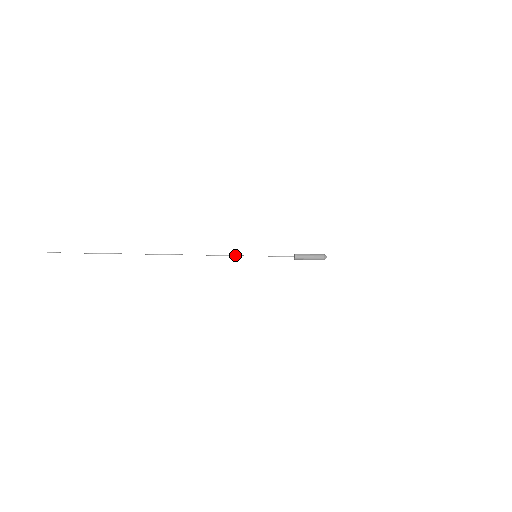
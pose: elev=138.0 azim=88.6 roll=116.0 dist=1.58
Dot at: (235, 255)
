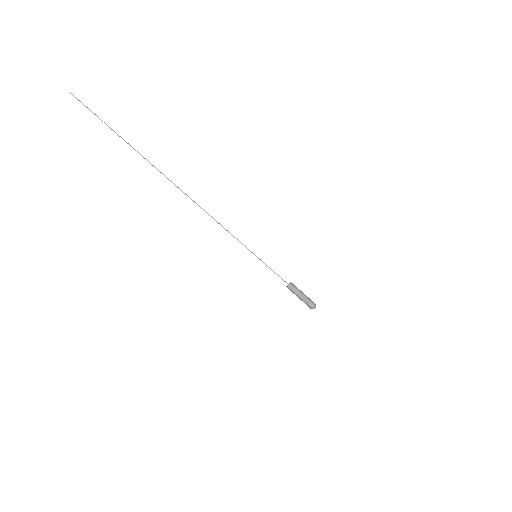
Dot at: (238, 240)
